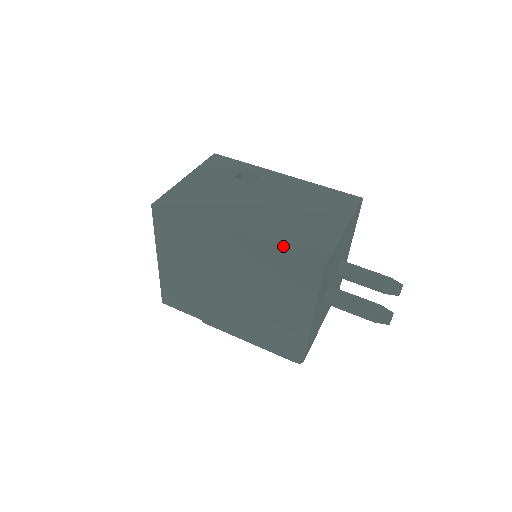
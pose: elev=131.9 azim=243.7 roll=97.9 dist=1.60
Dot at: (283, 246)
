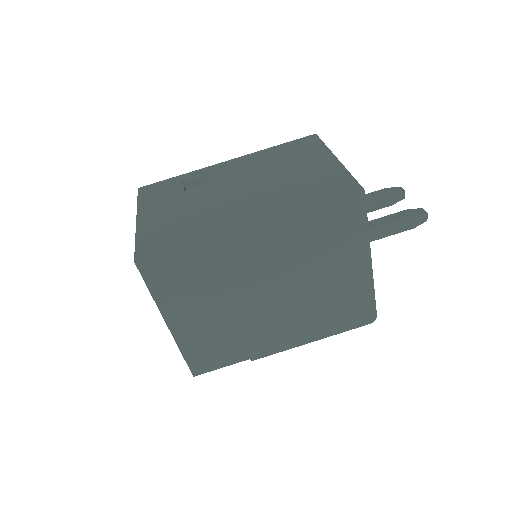
Dot at: (309, 202)
